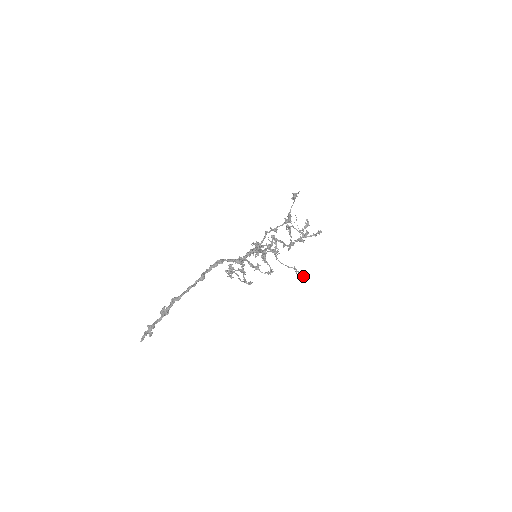
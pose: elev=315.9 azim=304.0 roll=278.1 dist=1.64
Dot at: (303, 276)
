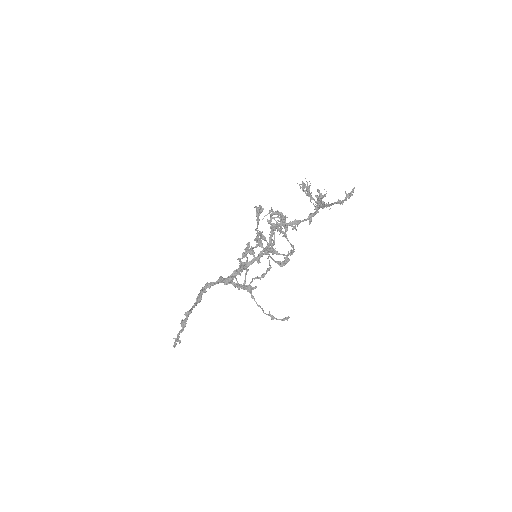
Dot at: occluded
